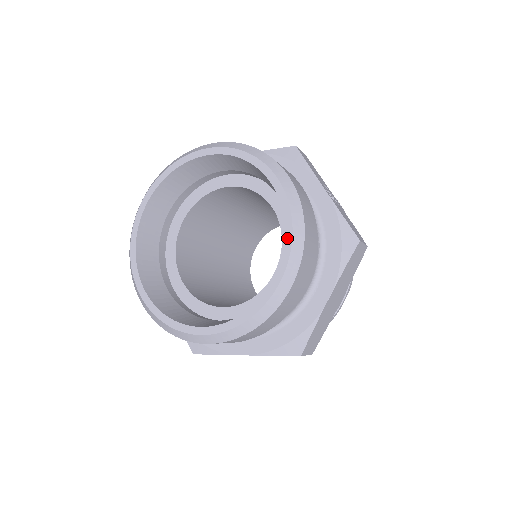
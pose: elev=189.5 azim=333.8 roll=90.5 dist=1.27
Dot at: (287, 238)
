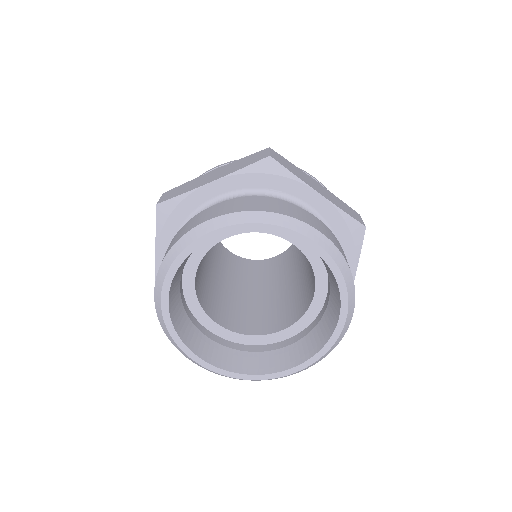
Dot at: (317, 356)
